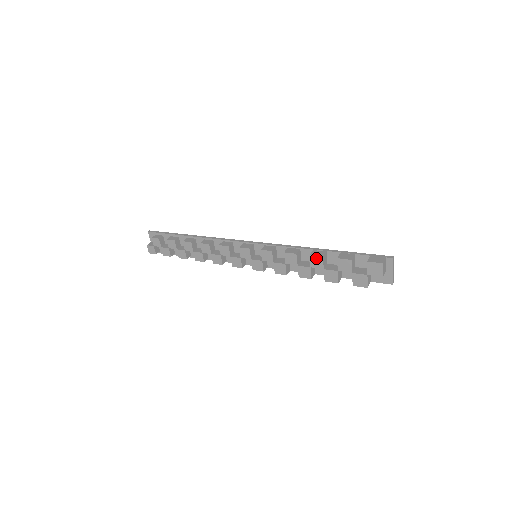
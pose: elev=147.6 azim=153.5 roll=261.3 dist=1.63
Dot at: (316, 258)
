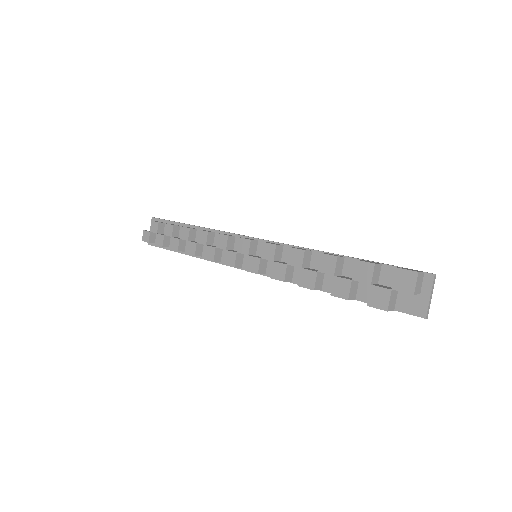
Dot at: (328, 258)
